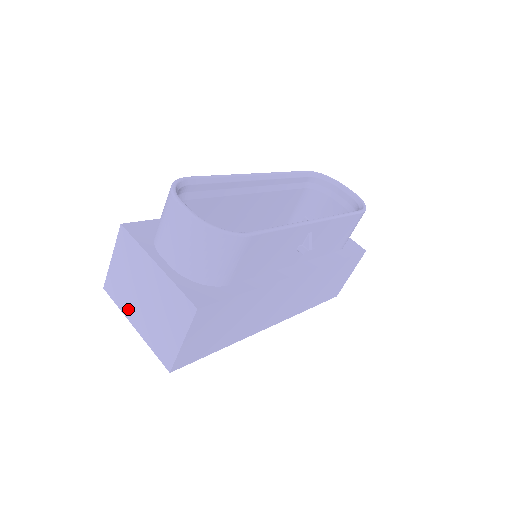
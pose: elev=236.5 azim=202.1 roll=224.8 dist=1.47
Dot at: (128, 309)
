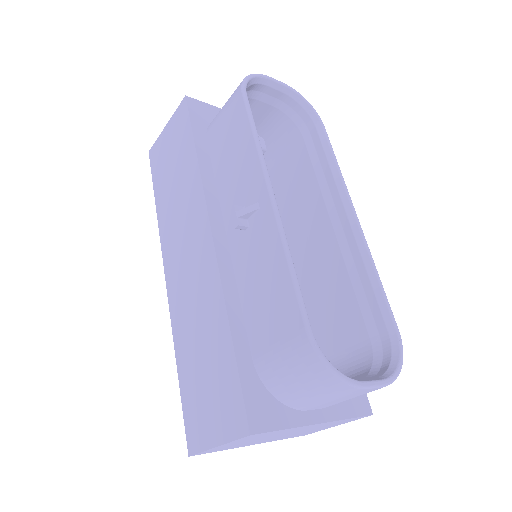
Dot at: occluded
